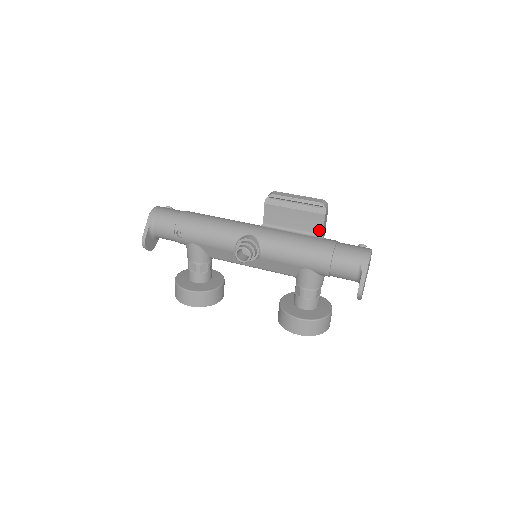
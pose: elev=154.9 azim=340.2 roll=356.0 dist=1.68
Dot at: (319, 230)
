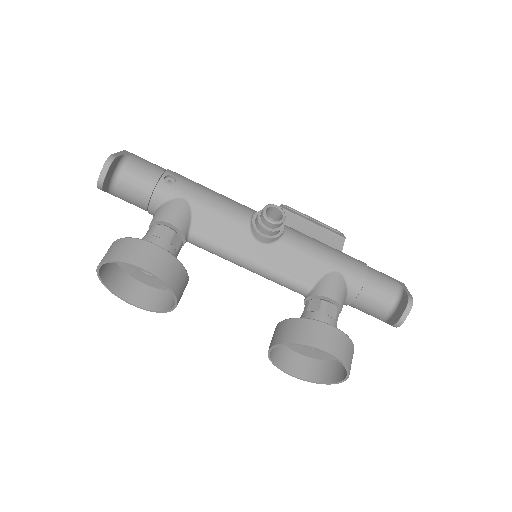
Dot at: occluded
